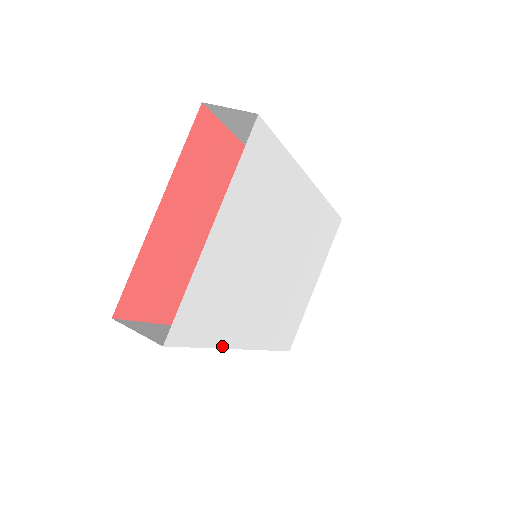
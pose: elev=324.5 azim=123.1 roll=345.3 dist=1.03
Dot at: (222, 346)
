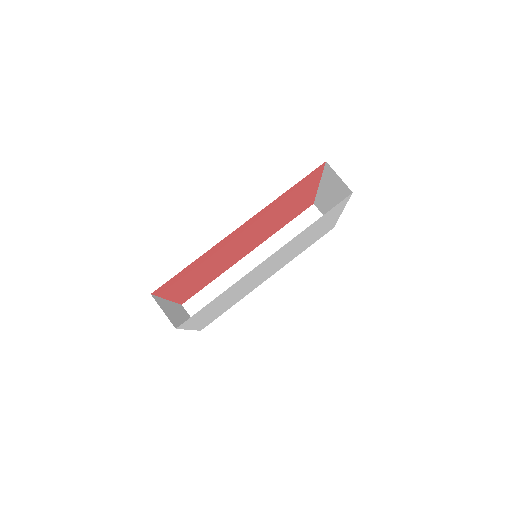
Dot at: occluded
